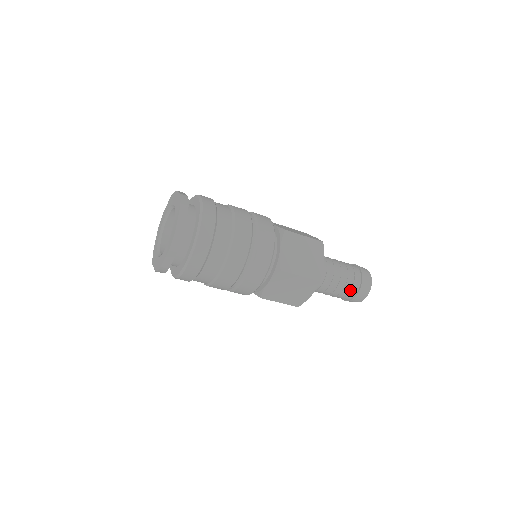
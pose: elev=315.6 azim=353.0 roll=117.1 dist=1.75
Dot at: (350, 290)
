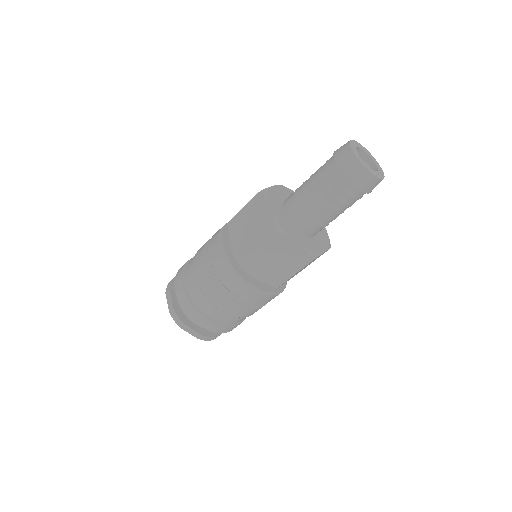
Dot at: (327, 168)
